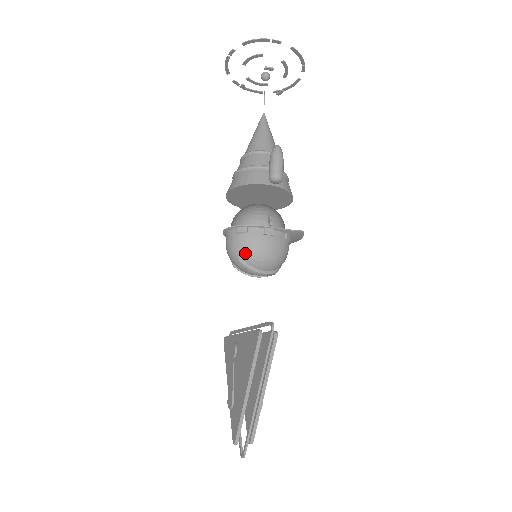
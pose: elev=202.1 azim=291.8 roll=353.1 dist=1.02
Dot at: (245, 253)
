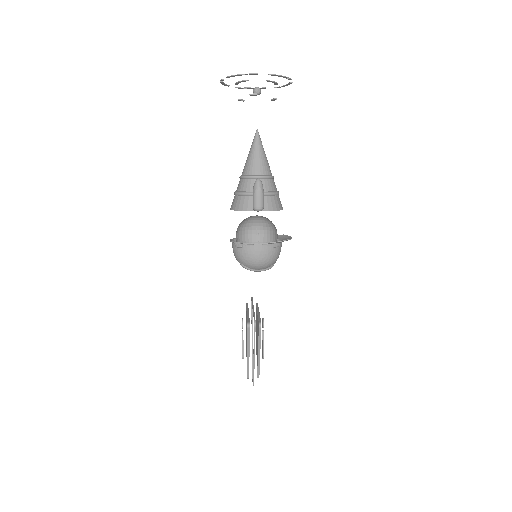
Dot at: (243, 261)
